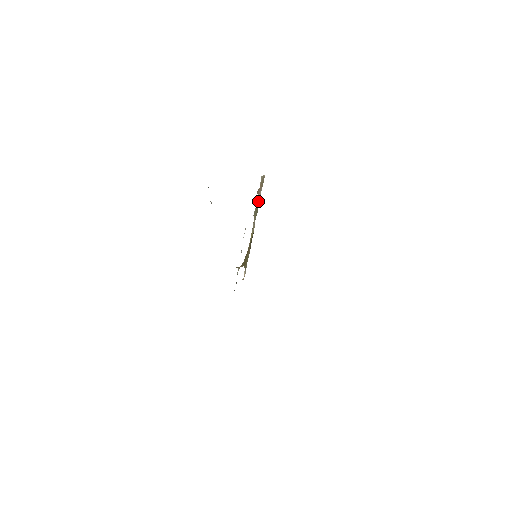
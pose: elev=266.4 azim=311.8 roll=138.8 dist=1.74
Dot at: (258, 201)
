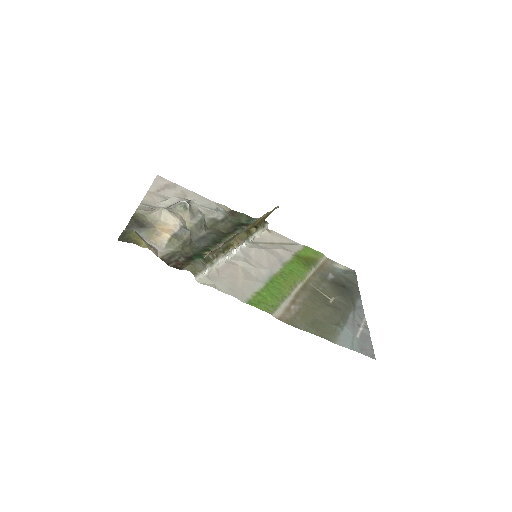
Dot at: (226, 241)
